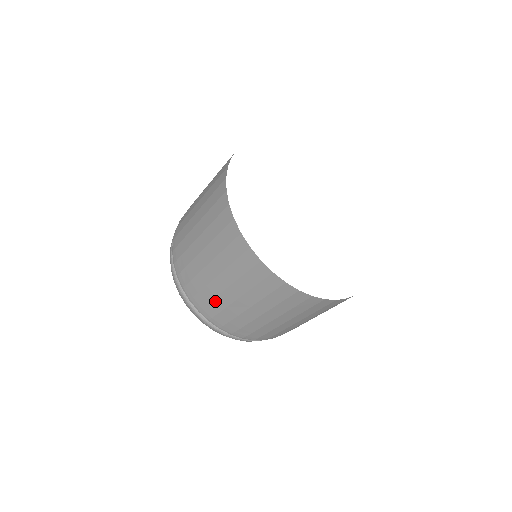
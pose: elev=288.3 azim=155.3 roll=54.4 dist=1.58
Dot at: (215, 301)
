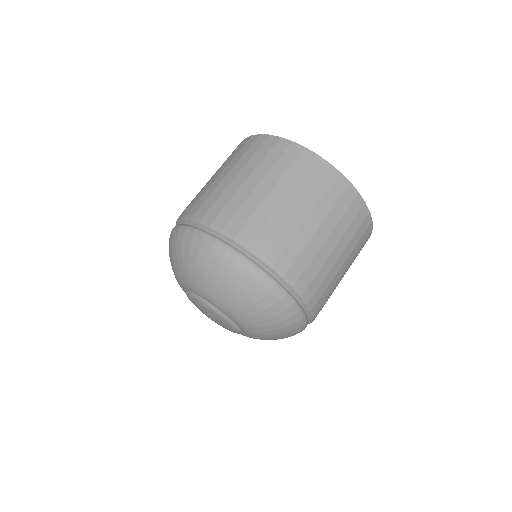
Dot at: (245, 206)
